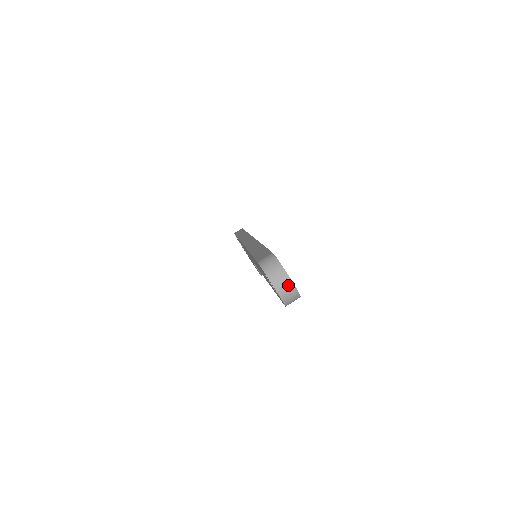
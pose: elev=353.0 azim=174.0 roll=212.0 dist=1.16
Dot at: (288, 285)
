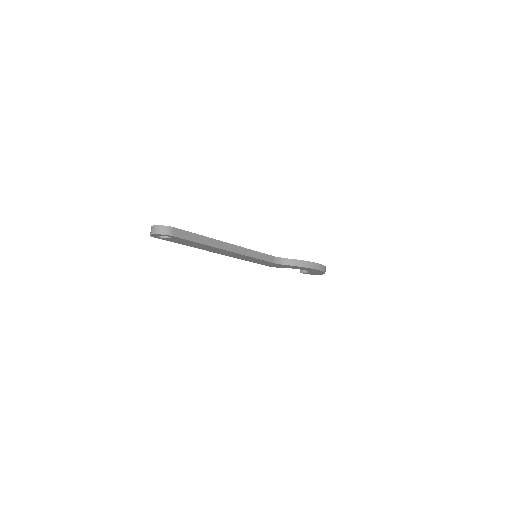
Dot at: (156, 228)
